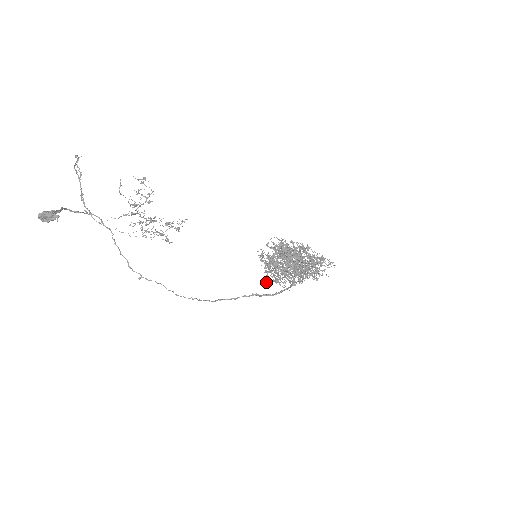
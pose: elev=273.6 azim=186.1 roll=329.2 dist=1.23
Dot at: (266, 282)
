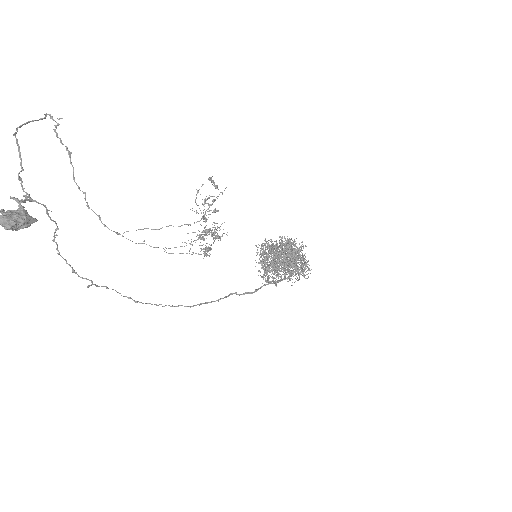
Dot at: occluded
